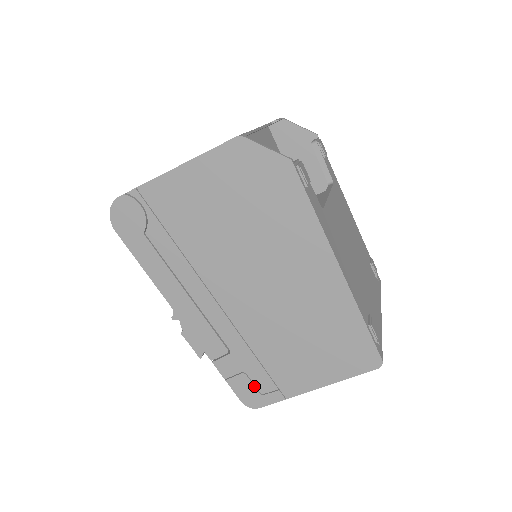
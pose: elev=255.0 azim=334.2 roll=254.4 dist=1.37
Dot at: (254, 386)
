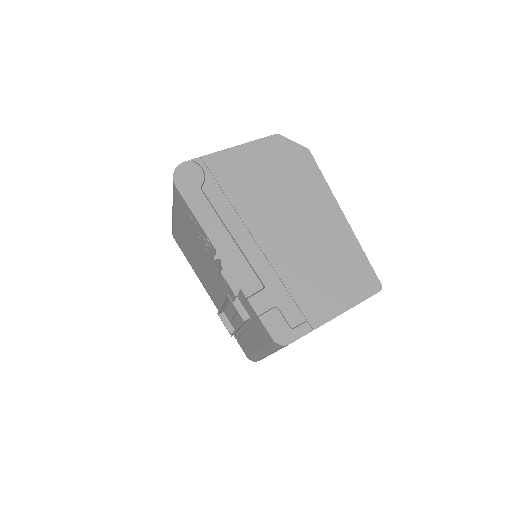
Dot at: (285, 320)
